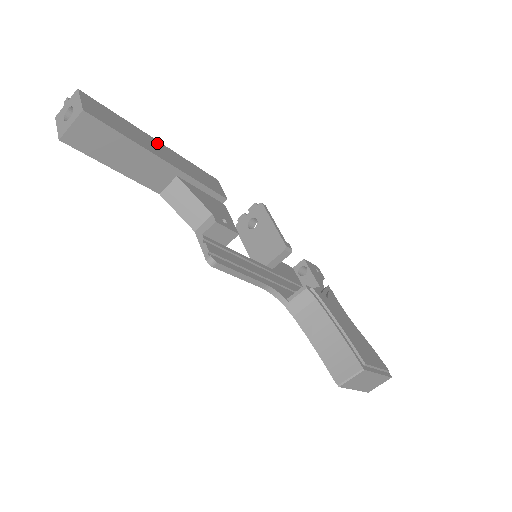
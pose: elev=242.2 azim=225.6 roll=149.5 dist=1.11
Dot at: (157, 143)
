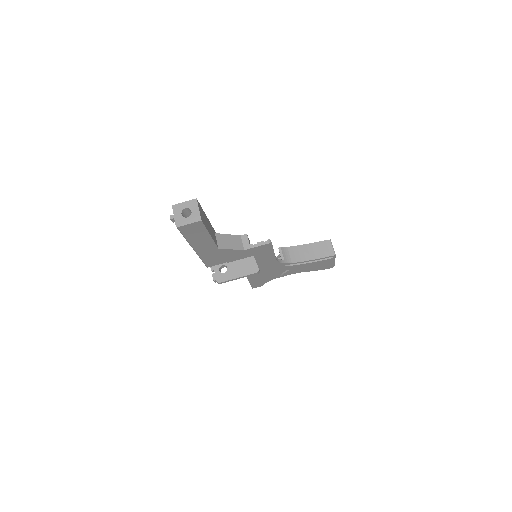
Dot at: occluded
